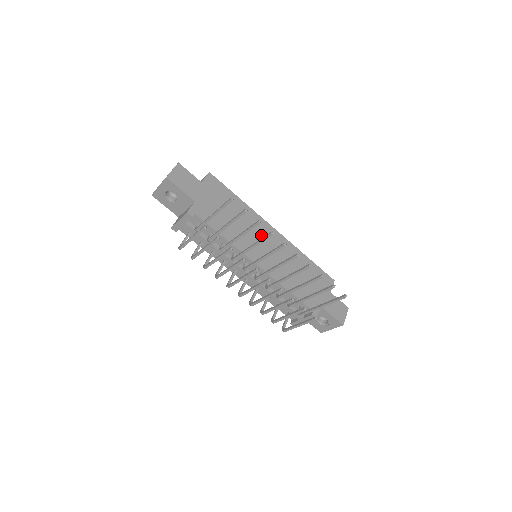
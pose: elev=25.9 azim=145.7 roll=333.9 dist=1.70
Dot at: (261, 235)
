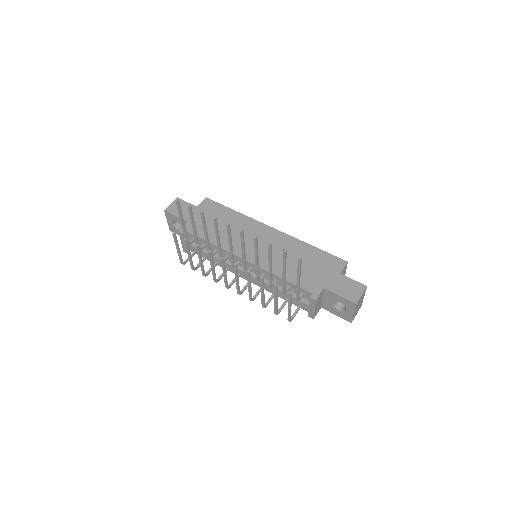
Dot at: (254, 235)
